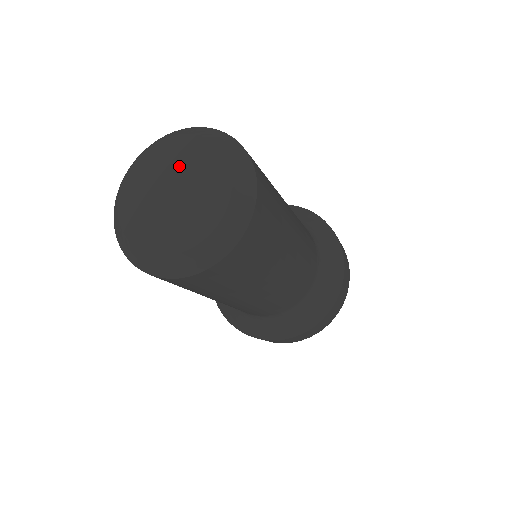
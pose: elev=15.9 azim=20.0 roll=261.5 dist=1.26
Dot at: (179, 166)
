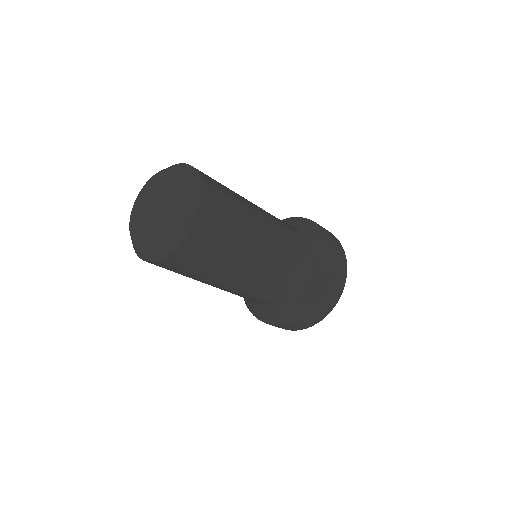
Dot at: (151, 195)
